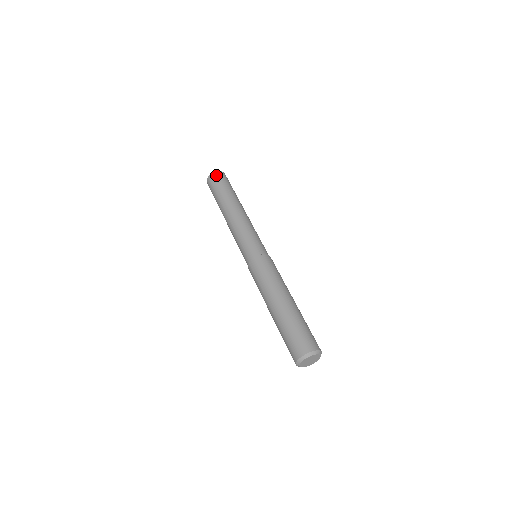
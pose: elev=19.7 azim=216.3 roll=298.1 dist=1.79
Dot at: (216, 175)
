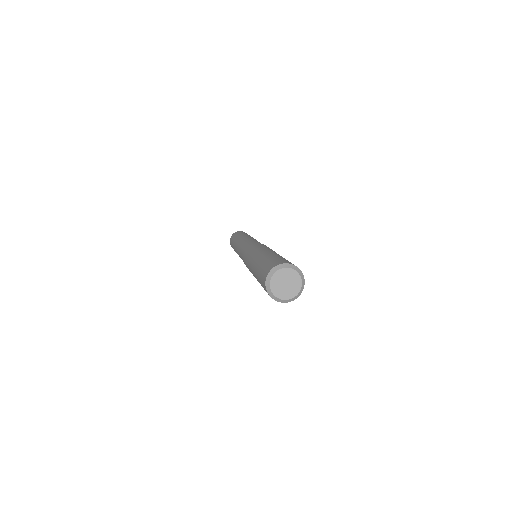
Dot at: (242, 231)
